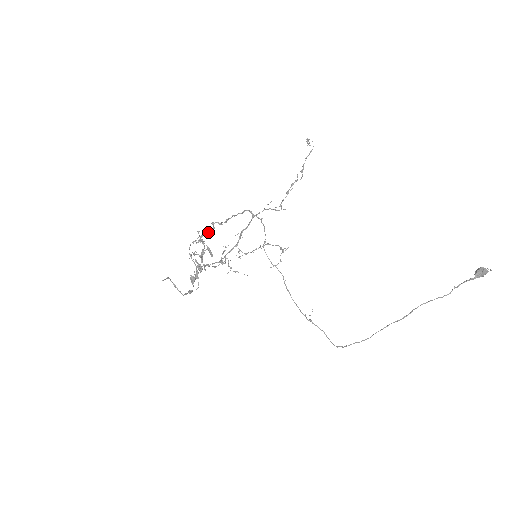
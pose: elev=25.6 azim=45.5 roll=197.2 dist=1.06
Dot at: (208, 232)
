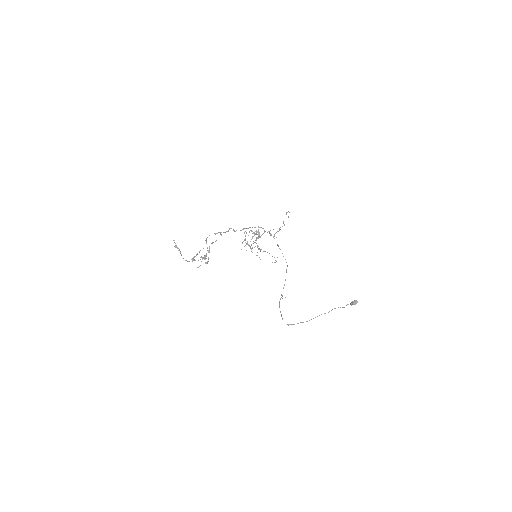
Dot at: (225, 232)
